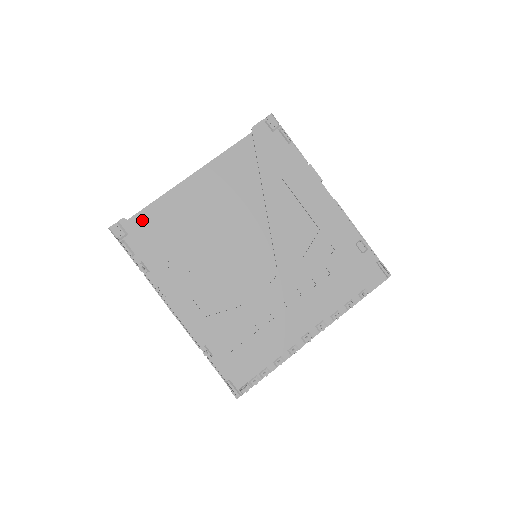
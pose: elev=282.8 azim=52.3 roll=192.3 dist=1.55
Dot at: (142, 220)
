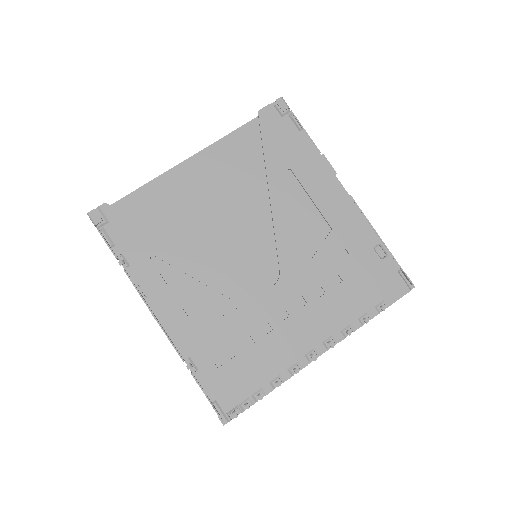
Dot at: (126, 207)
